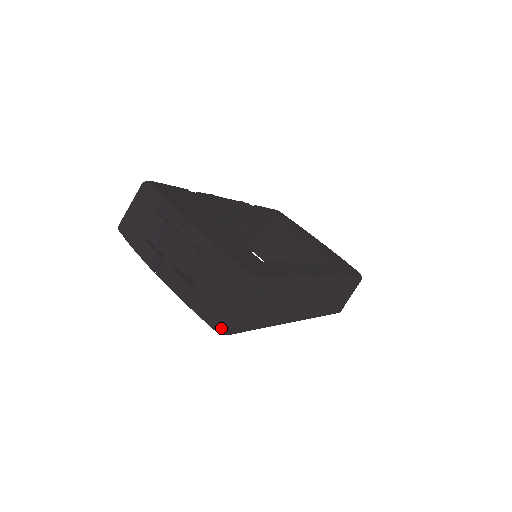
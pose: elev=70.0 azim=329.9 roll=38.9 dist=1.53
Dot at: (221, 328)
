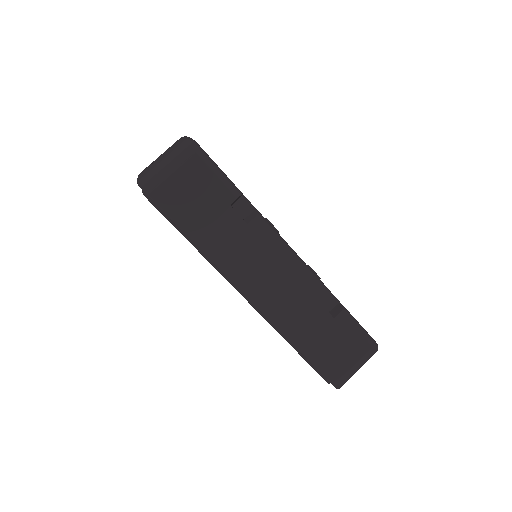
Dot at: (143, 181)
